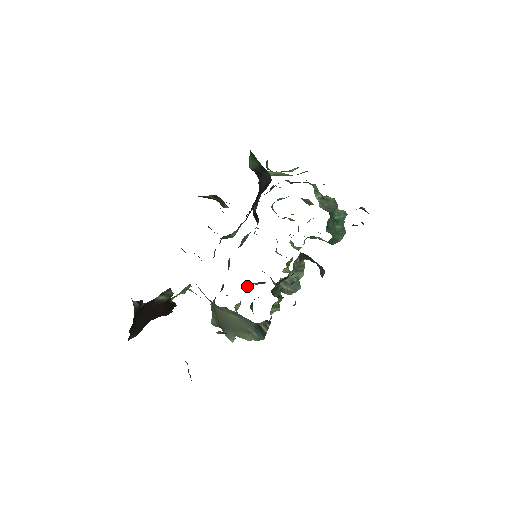
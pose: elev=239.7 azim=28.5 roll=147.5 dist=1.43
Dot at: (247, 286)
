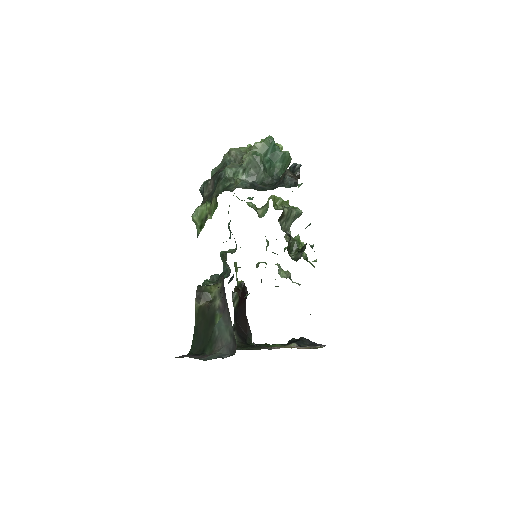
Dot at: (268, 244)
